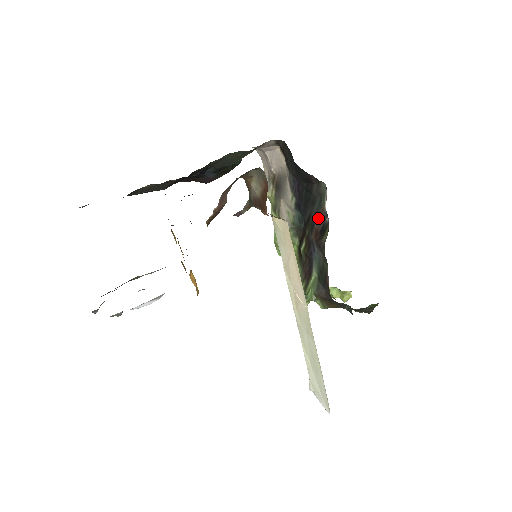
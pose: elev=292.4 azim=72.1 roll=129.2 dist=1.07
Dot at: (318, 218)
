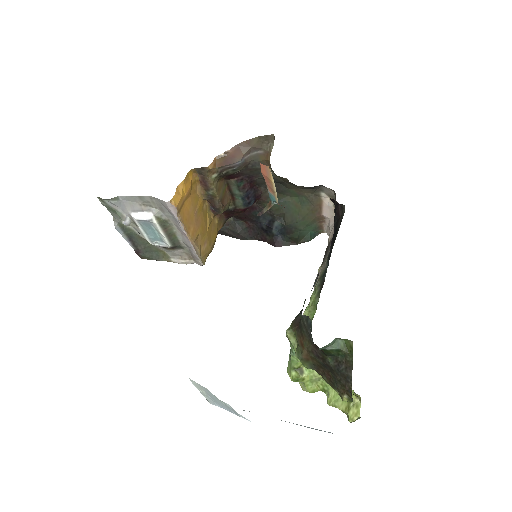
Dot at: occluded
